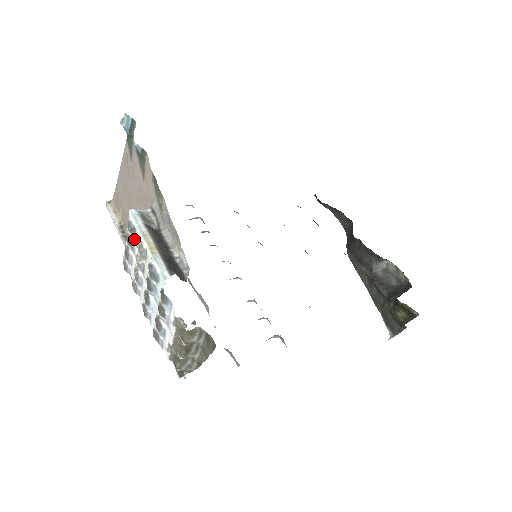
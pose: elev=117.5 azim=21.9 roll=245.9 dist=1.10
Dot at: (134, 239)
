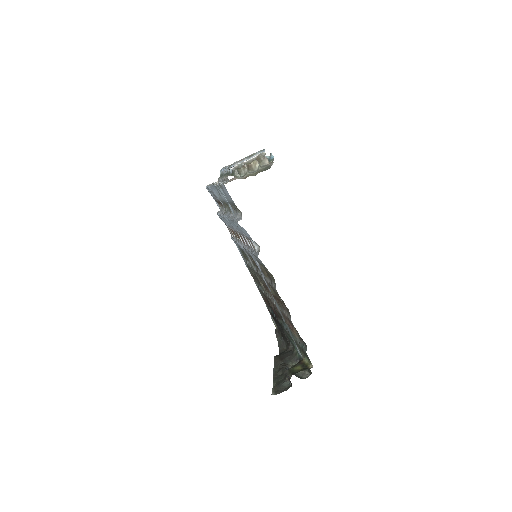
Dot at: occluded
